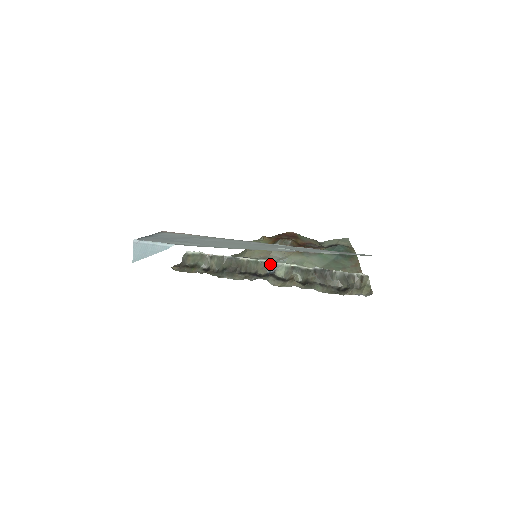
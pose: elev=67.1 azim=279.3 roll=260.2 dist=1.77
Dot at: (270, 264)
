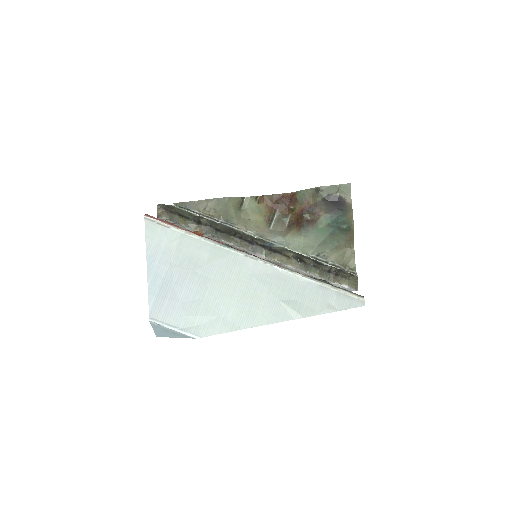
Dot at: (267, 242)
